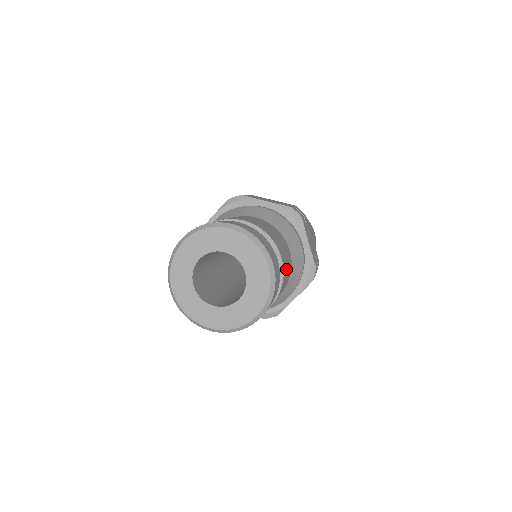
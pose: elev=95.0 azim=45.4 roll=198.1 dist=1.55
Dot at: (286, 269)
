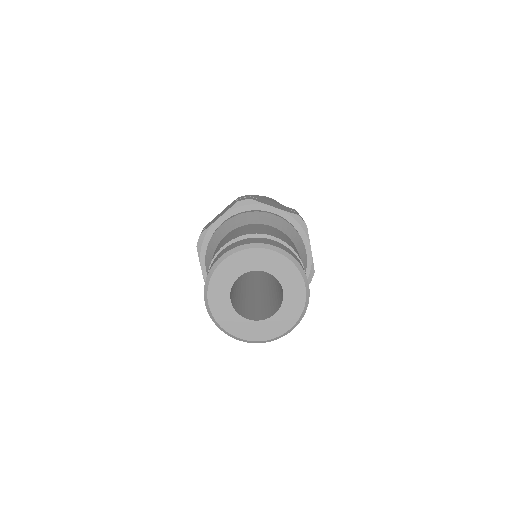
Dot at: (284, 239)
